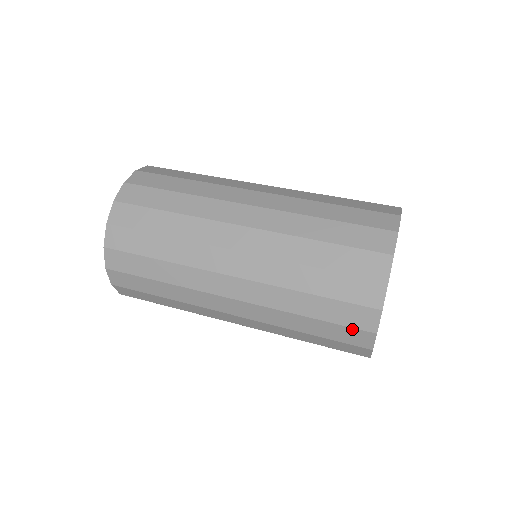
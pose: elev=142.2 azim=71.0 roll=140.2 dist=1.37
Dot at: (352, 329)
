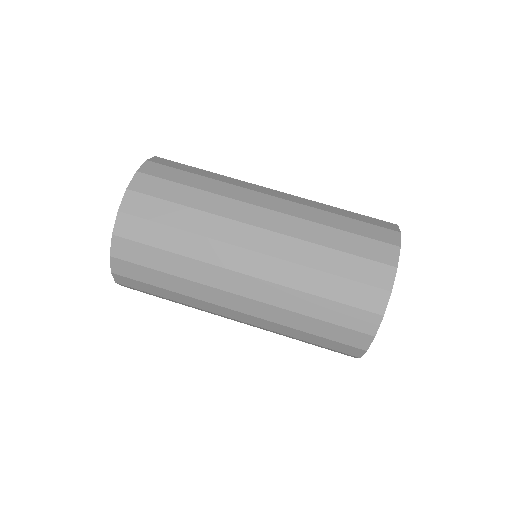
Dot at: (361, 311)
